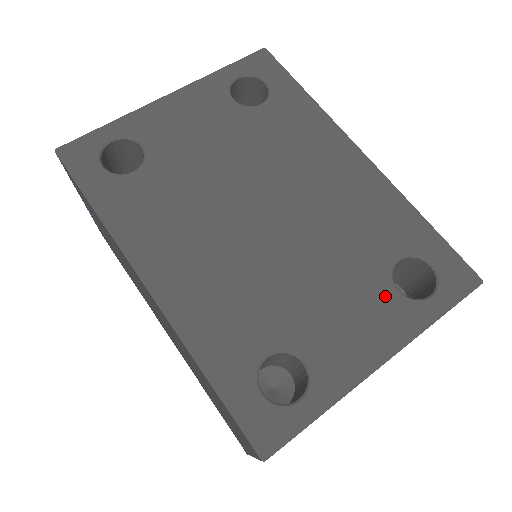
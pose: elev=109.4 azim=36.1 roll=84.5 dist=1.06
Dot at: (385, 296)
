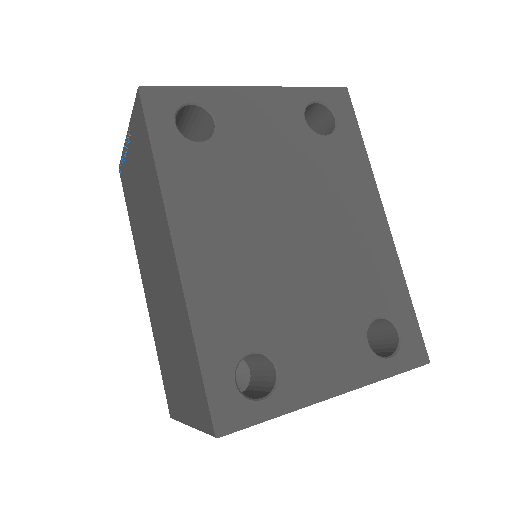
Dot at: (357, 343)
